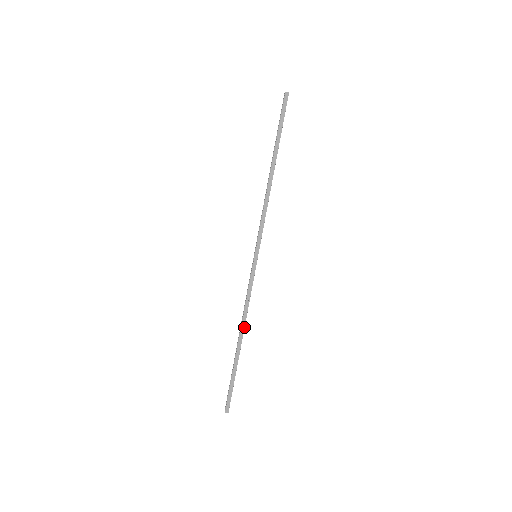
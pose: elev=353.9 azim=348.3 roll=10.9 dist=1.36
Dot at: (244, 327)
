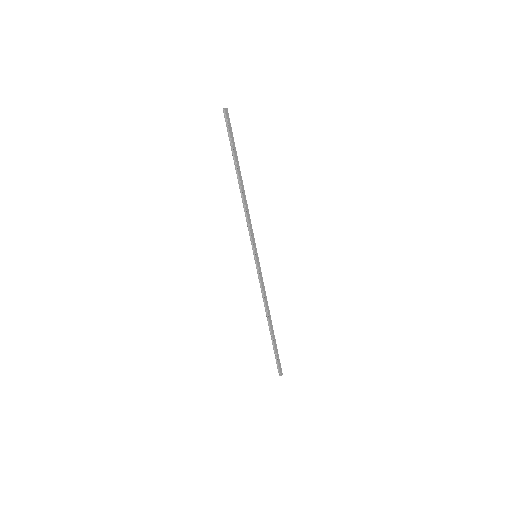
Dot at: (269, 312)
